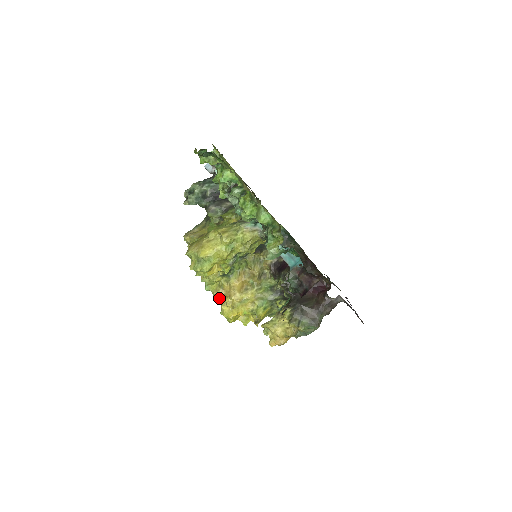
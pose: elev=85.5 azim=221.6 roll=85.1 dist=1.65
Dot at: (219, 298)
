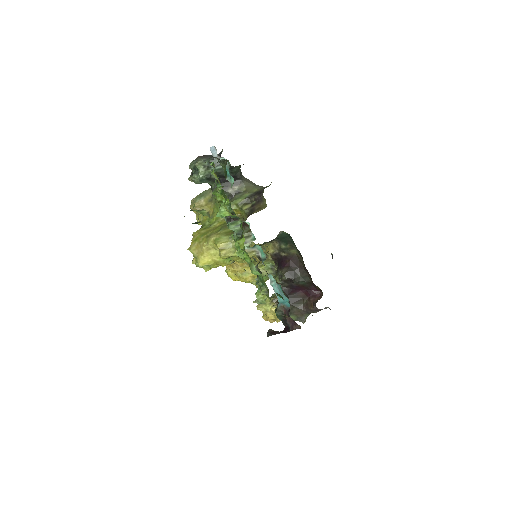
Dot at: occluded
